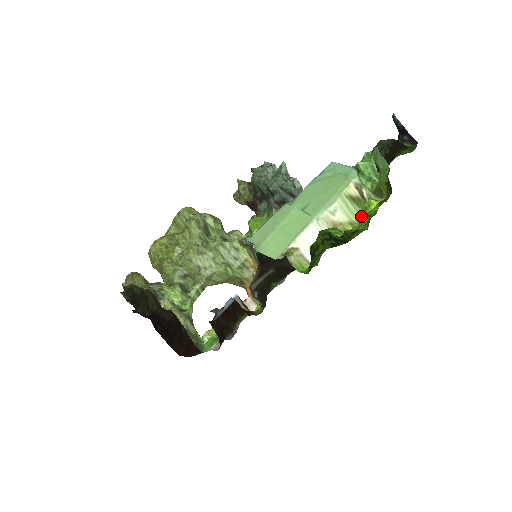
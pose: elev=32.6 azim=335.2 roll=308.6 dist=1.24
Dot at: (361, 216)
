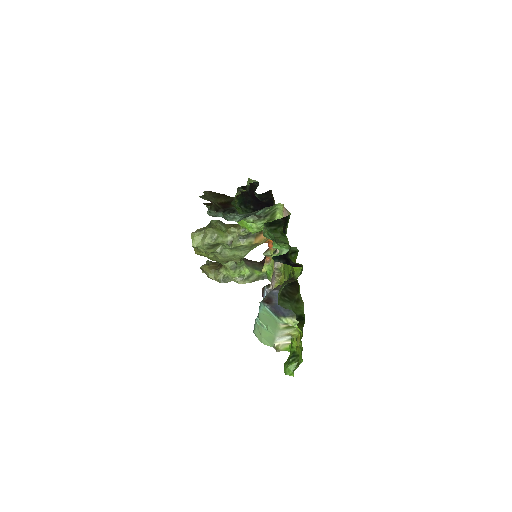
Dot at: occluded
